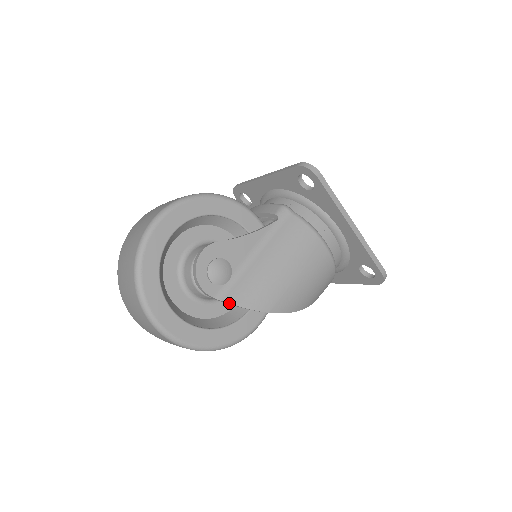
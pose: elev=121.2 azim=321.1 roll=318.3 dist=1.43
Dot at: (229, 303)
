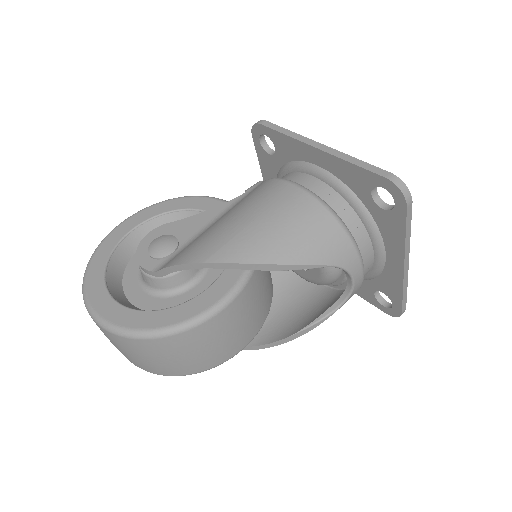
Dot at: (162, 268)
